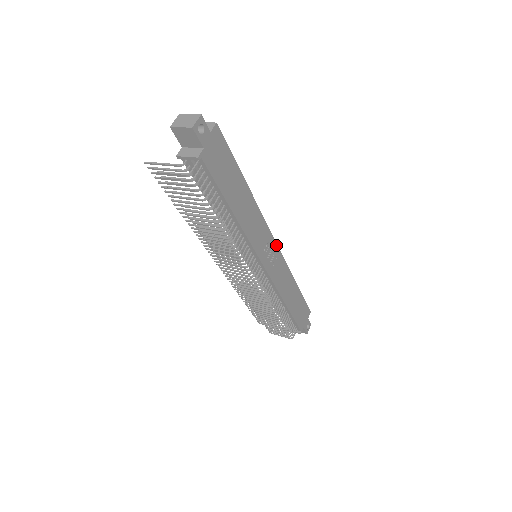
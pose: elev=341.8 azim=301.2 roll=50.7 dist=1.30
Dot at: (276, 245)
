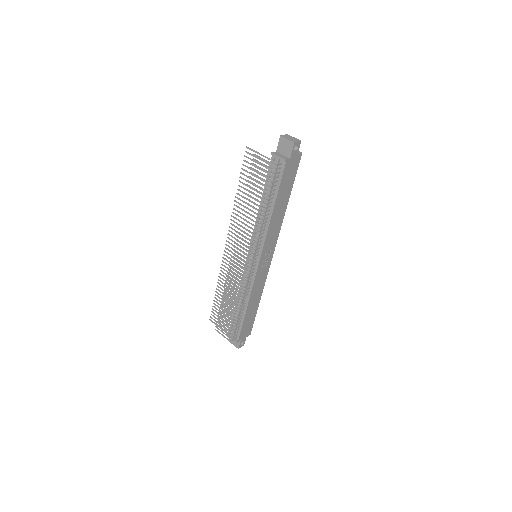
Dot at: (271, 259)
